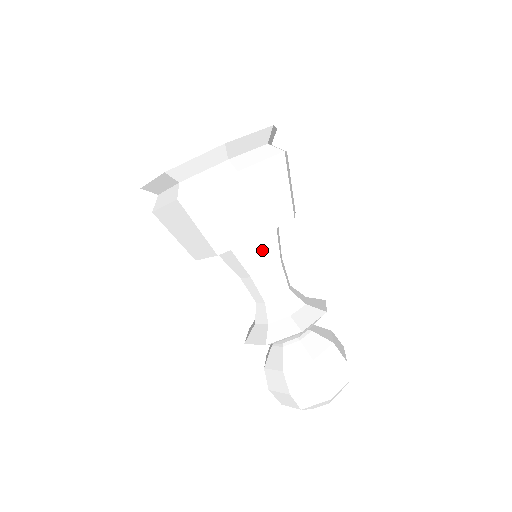
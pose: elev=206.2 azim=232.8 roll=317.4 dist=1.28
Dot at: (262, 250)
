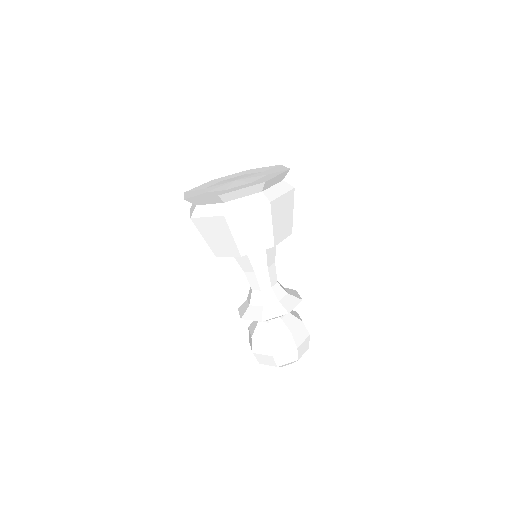
Dot at: (251, 259)
